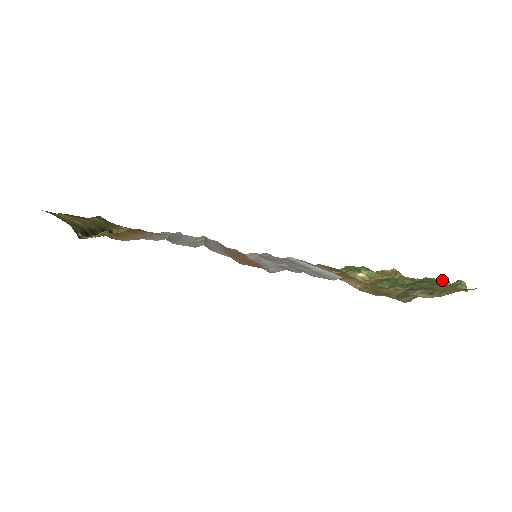
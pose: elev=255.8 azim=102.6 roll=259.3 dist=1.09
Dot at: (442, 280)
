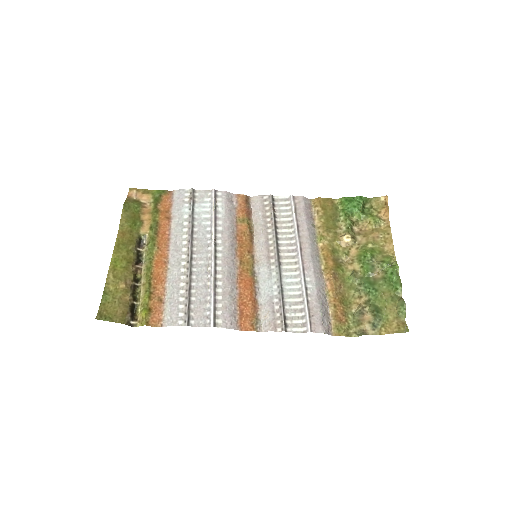
Dot at: (397, 288)
